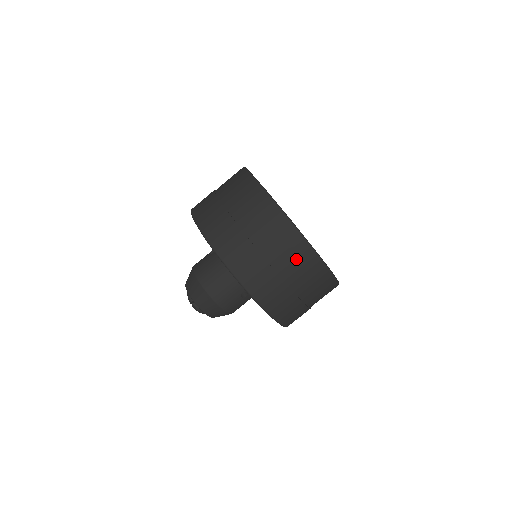
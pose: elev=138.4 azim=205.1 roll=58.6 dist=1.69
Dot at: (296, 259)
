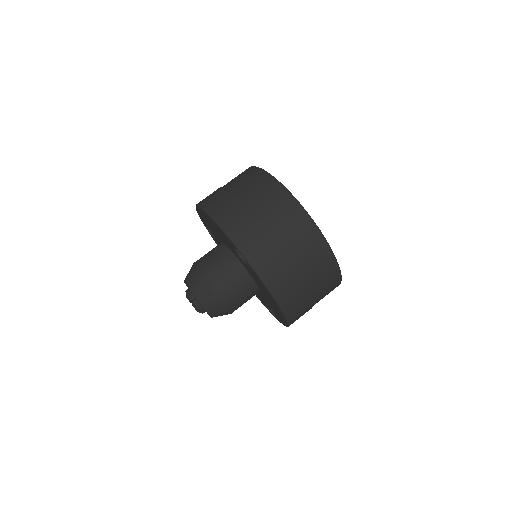
Dot at: (315, 257)
